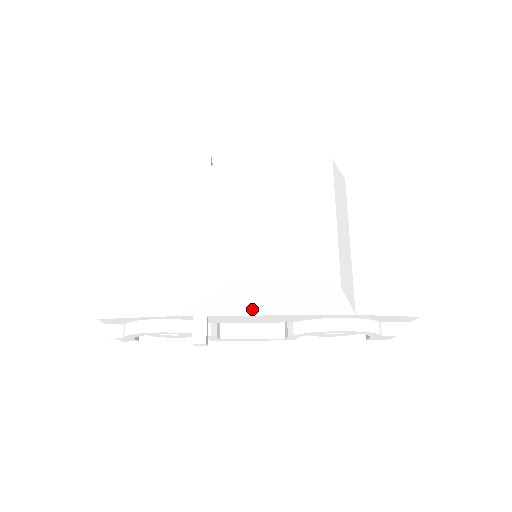
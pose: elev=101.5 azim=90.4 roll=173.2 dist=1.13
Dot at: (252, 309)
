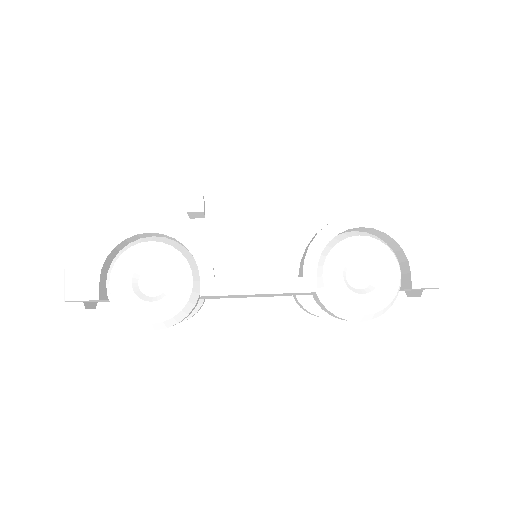
Dot at: (254, 186)
